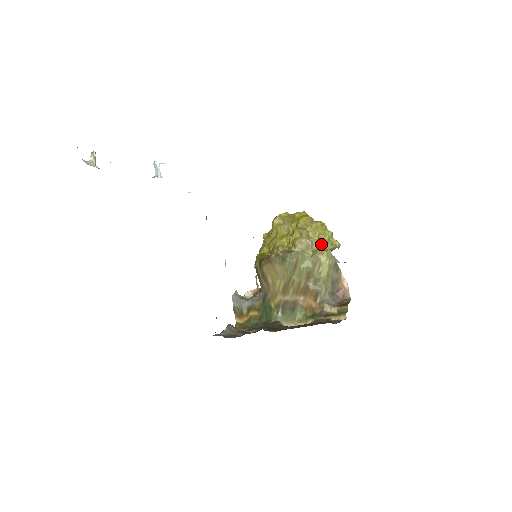
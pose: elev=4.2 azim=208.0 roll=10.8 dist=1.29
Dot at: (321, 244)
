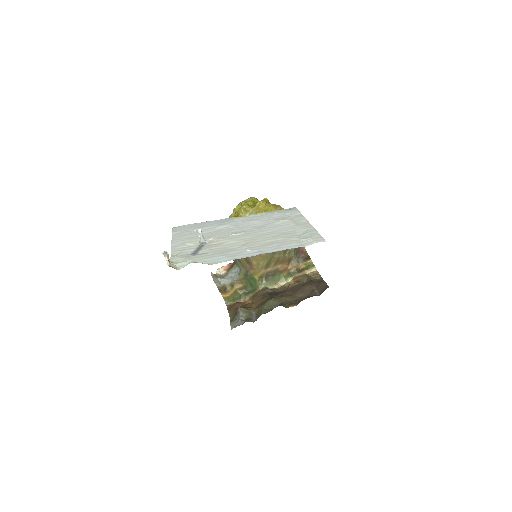
Dot at: occluded
